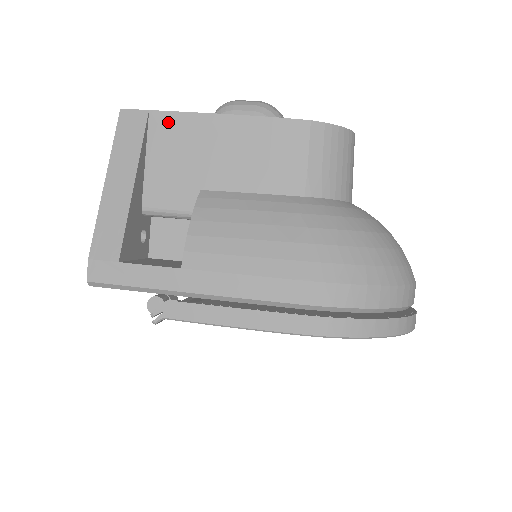
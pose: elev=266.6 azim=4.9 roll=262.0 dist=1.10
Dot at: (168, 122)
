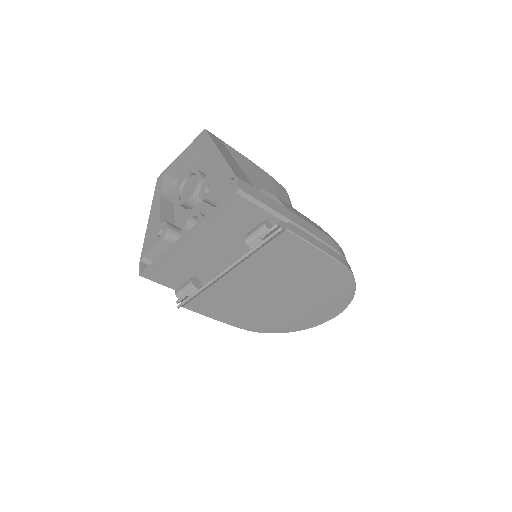
Dot at: (231, 150)
